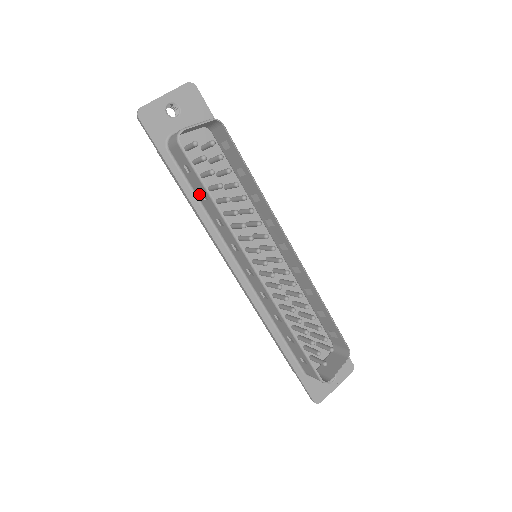
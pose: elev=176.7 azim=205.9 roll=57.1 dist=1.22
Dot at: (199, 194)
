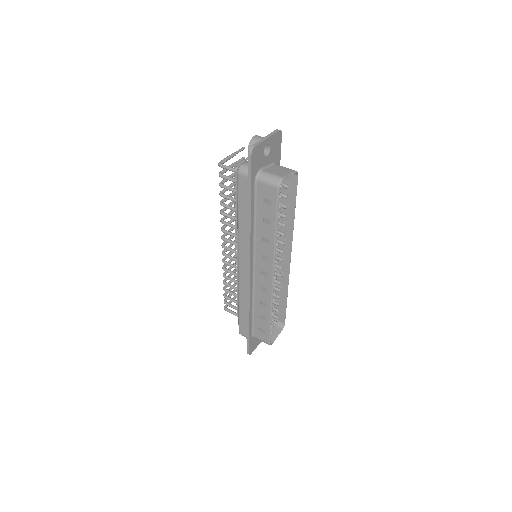
Dot at: (261, 217)
